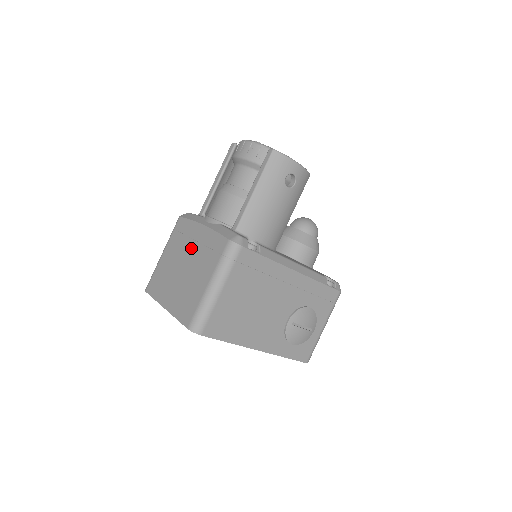
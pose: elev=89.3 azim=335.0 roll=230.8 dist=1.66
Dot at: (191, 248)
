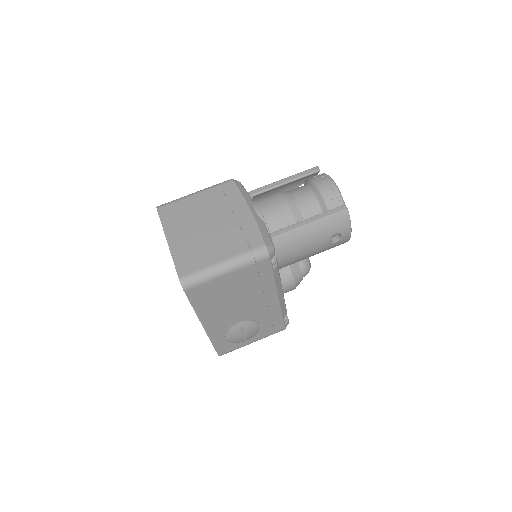
Dot at: (226, 217)
